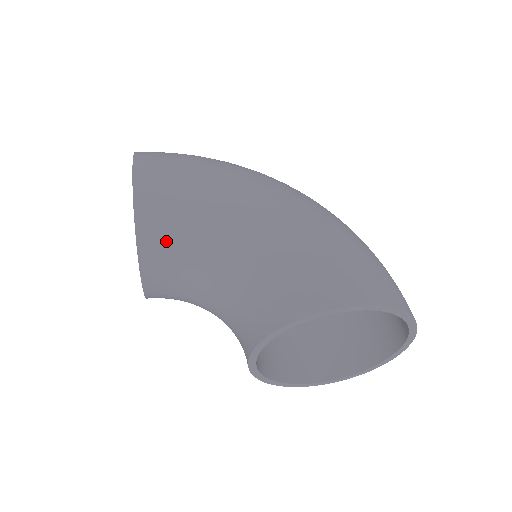
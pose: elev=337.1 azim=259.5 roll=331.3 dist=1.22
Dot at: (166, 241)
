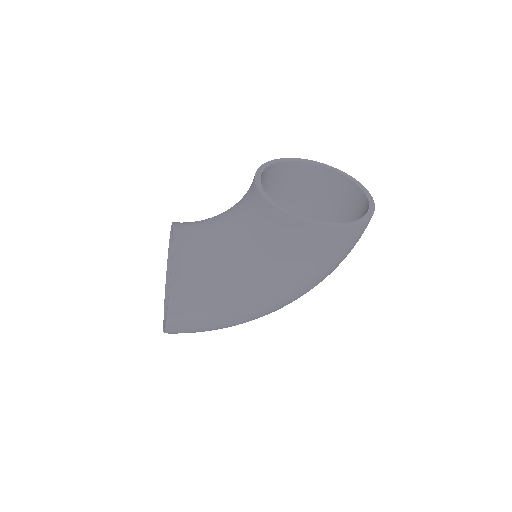
Dot at: occluded
